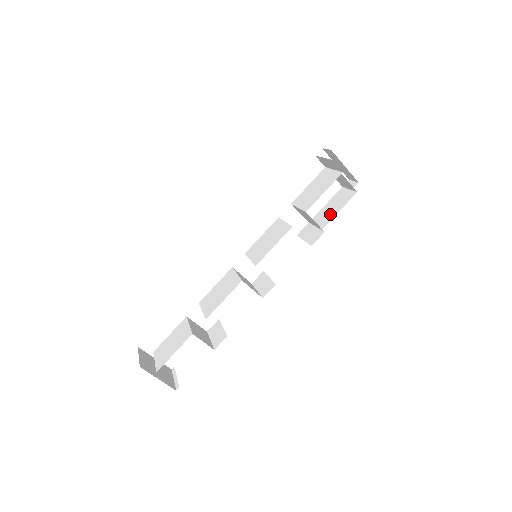
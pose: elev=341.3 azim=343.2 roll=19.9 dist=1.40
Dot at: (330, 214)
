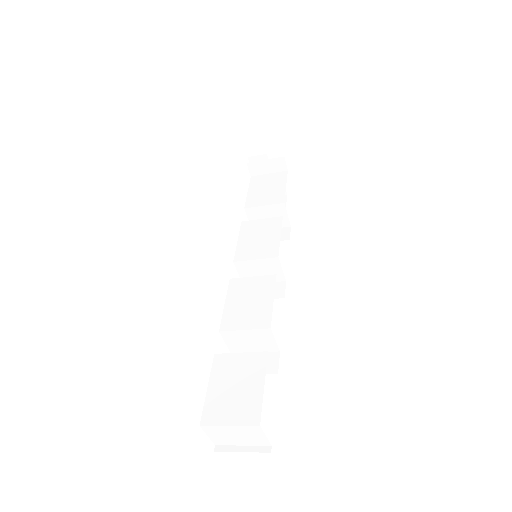
Dot at: occluded
